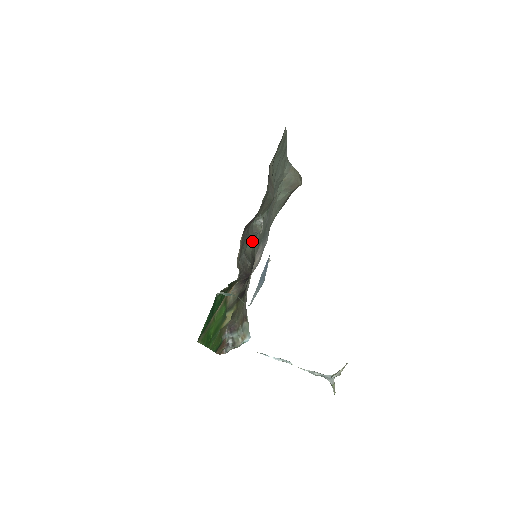
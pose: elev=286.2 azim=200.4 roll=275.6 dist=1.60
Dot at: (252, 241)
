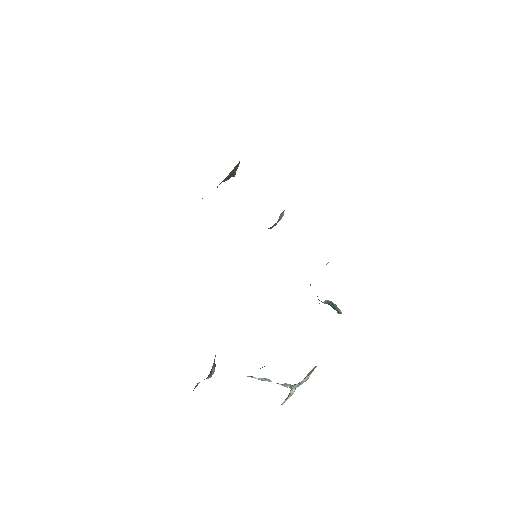
Dot at: occluded
